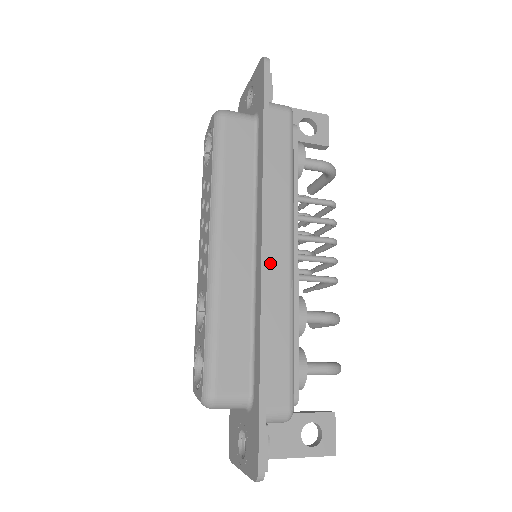
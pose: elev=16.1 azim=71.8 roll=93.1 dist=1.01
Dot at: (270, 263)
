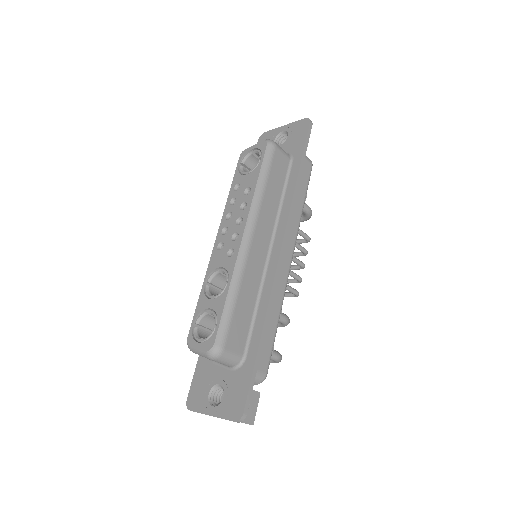
Dot at: occluded
